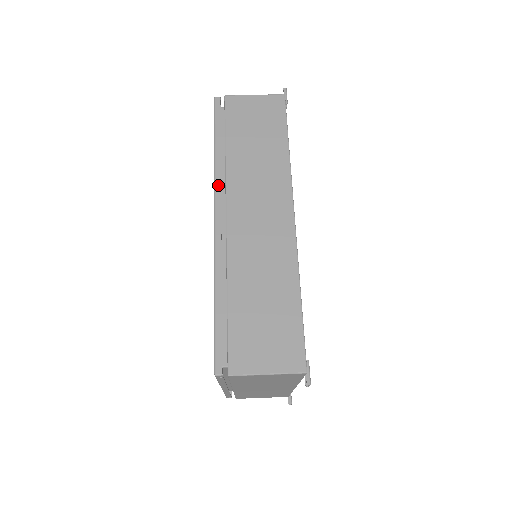
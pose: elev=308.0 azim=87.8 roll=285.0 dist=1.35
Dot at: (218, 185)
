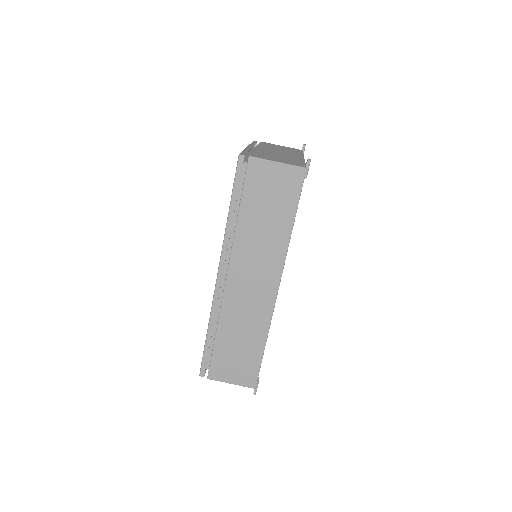
Dot at: (225, 249)
